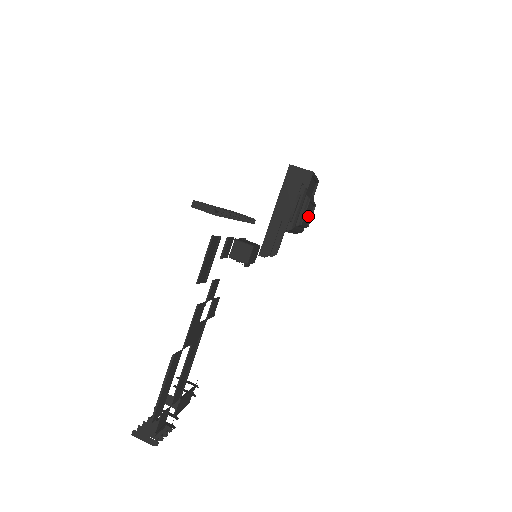
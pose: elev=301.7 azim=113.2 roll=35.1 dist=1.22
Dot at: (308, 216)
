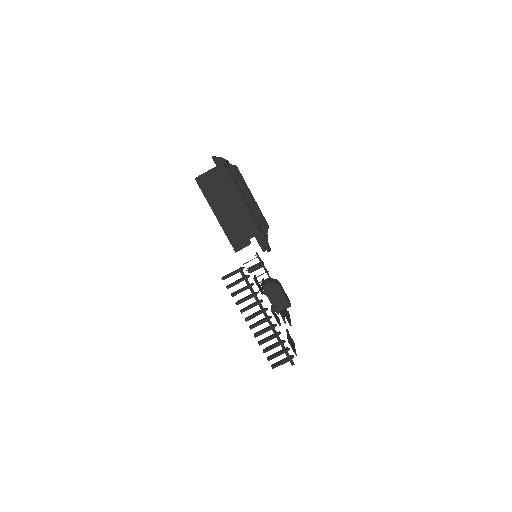
Dot at: occluded
